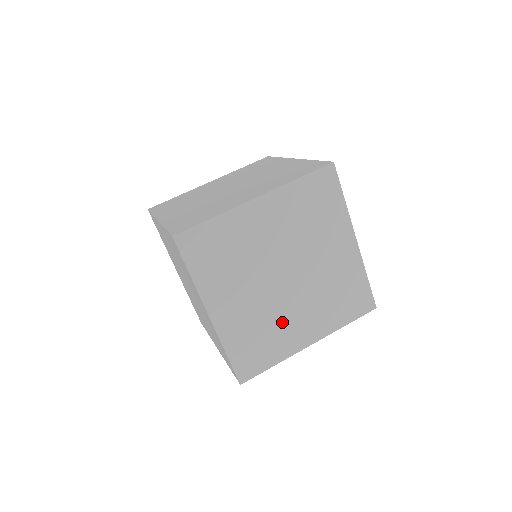
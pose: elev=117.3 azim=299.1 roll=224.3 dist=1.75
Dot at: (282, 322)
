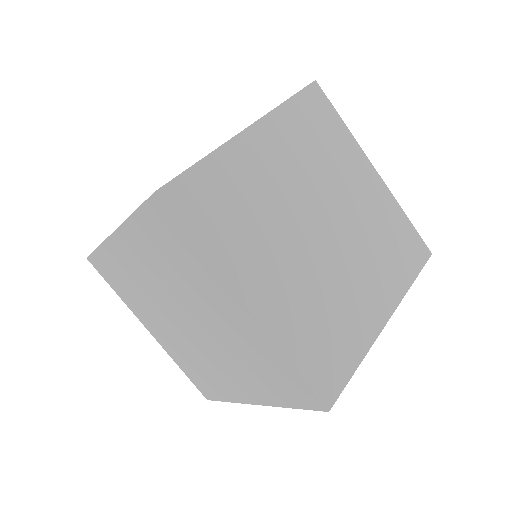
Dot at: (342, 296)
